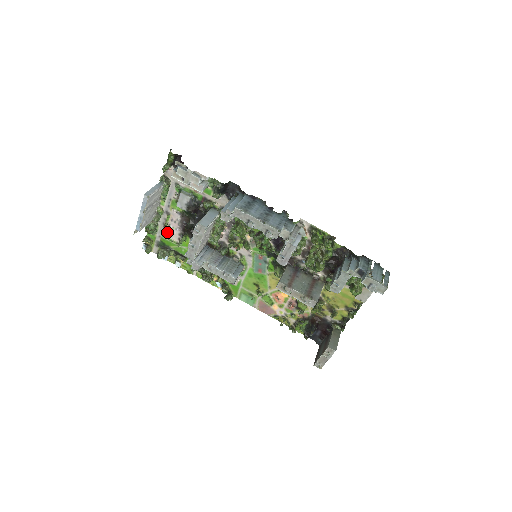
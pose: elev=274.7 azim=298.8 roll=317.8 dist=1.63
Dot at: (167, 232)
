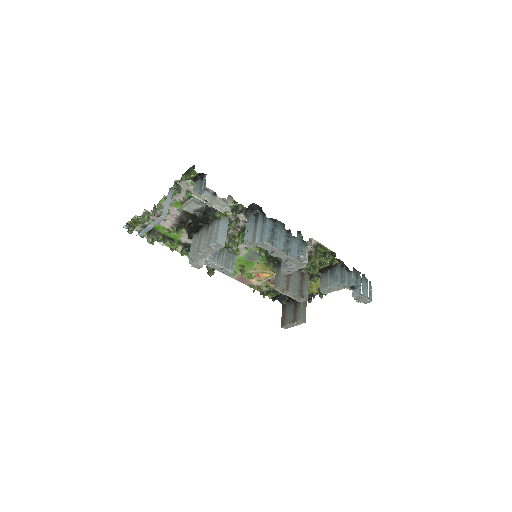
Dot at: occluded
